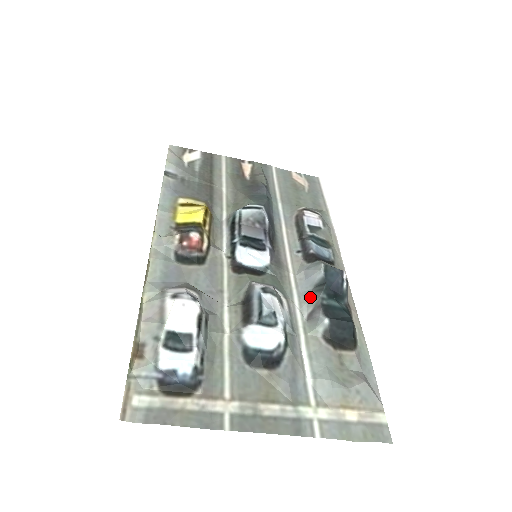
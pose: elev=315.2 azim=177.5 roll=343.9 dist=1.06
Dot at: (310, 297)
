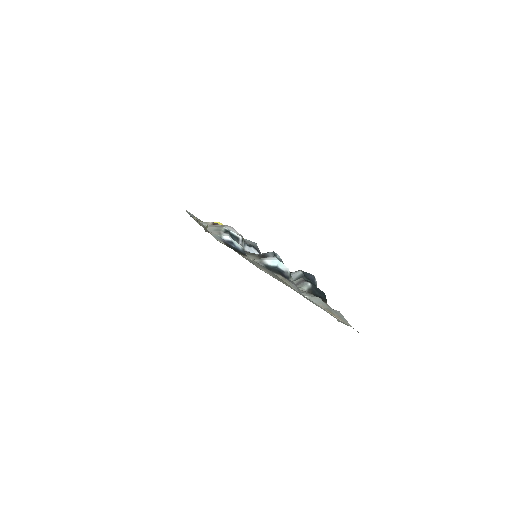
Dot at: (294, 281)
